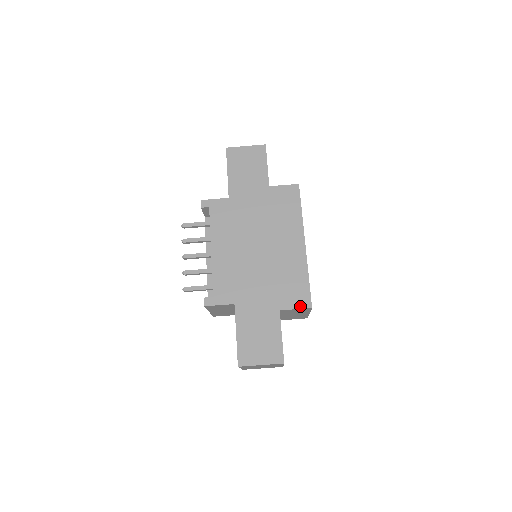
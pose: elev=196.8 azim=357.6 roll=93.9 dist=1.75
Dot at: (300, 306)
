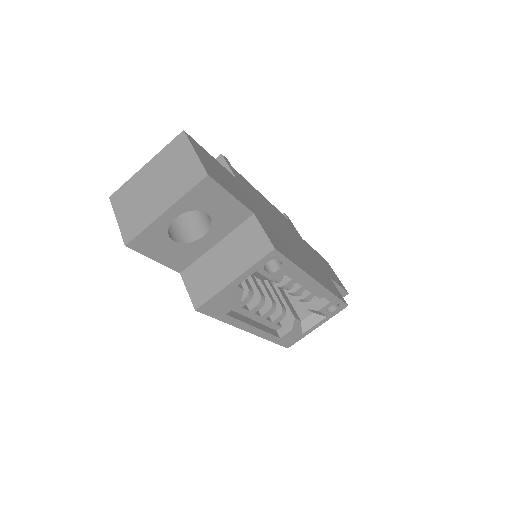
Dot at: (269, 237)
